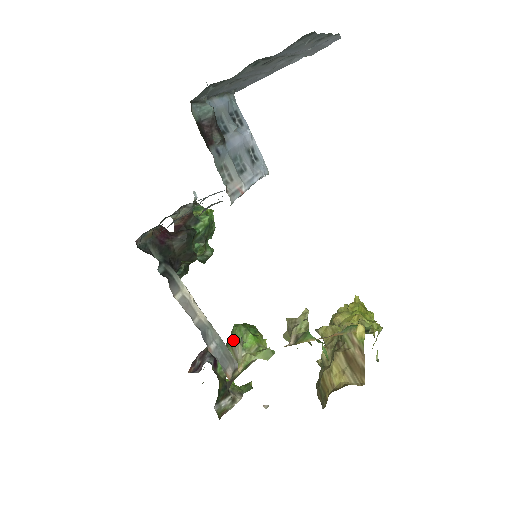
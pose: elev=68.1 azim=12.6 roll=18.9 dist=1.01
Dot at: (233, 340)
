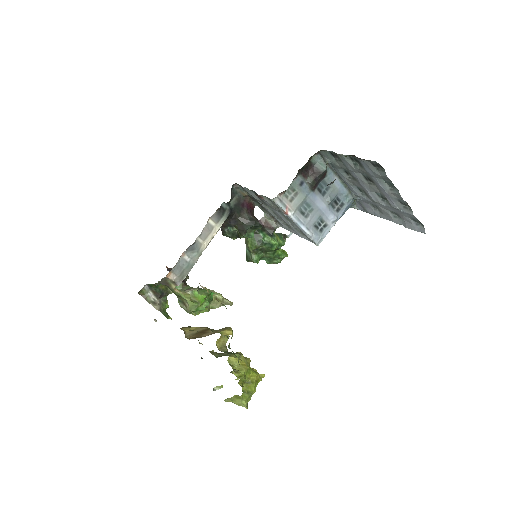
Dot at: occluded
